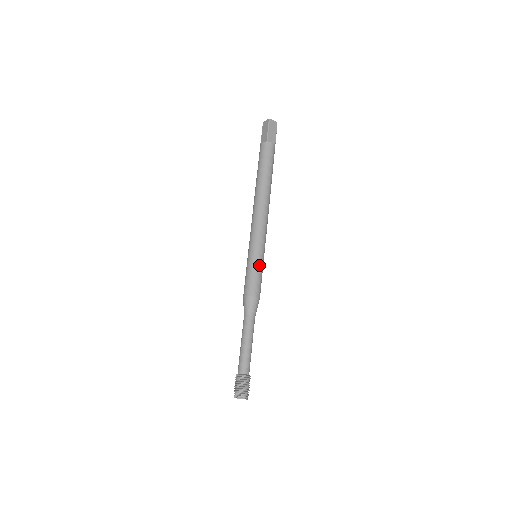
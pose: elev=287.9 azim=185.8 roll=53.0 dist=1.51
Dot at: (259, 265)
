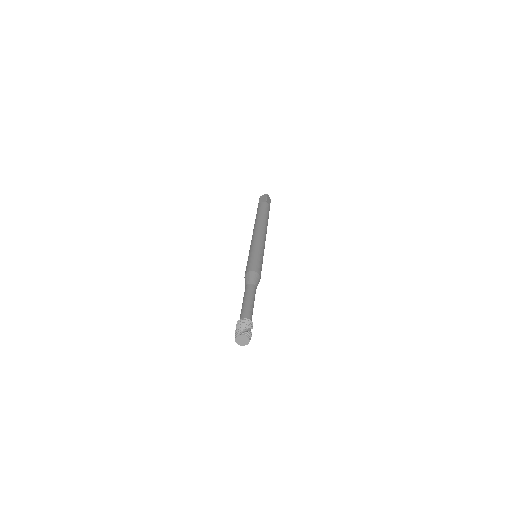
Dot at: (261, 258)
